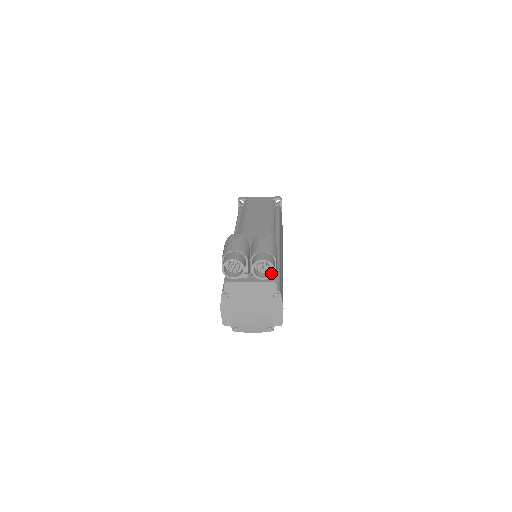
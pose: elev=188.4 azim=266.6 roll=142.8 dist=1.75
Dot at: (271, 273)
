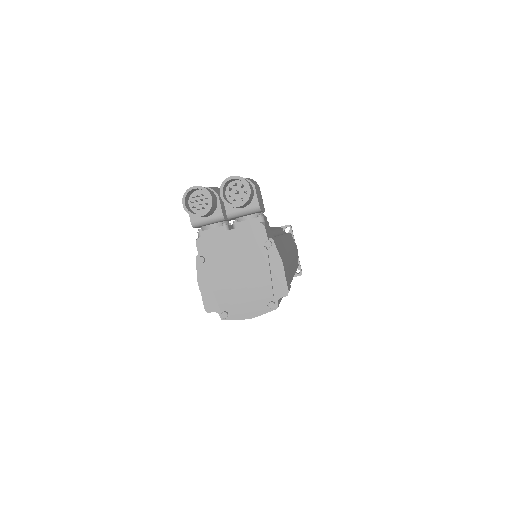
Dot at: (247, 194)
